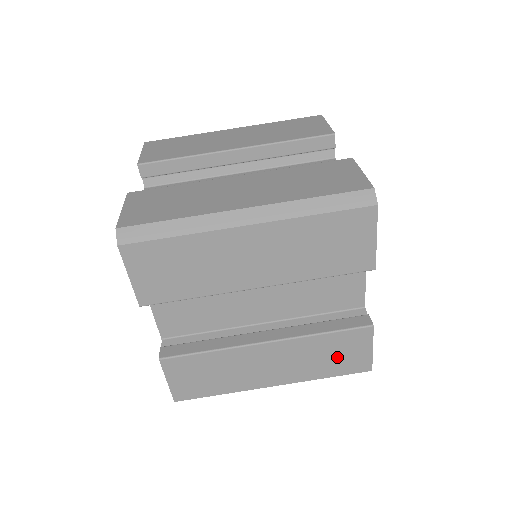
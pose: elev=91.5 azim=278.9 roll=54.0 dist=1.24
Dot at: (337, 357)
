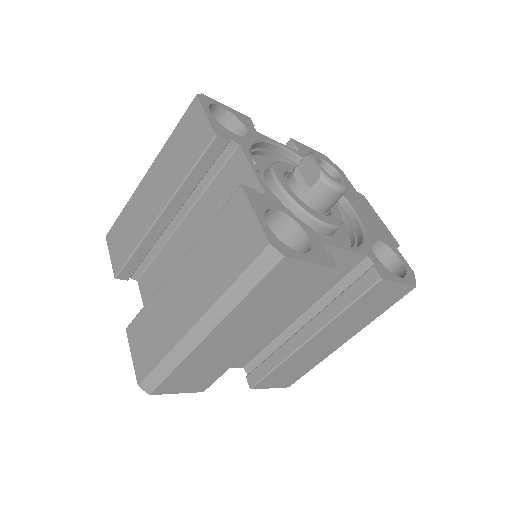
Dot at: (375, 305)
